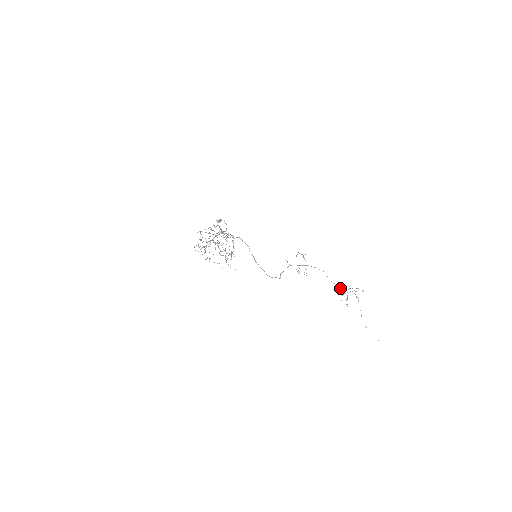
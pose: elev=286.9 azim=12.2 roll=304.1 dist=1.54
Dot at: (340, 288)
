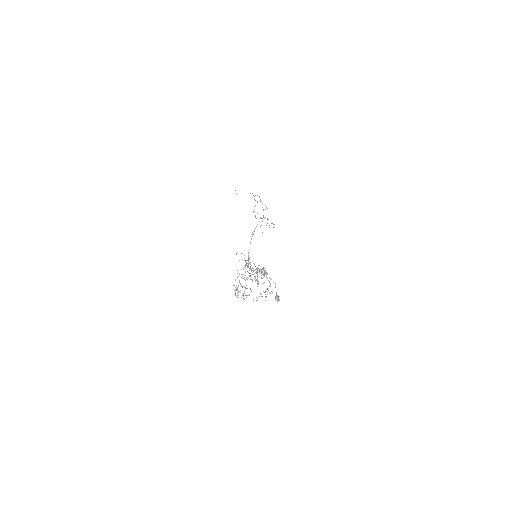
Dot at: occluded
